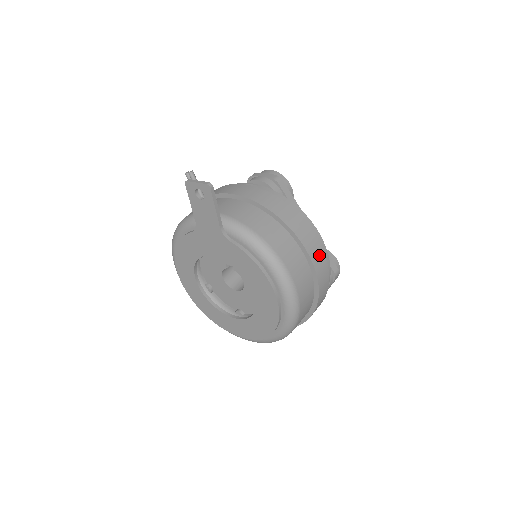
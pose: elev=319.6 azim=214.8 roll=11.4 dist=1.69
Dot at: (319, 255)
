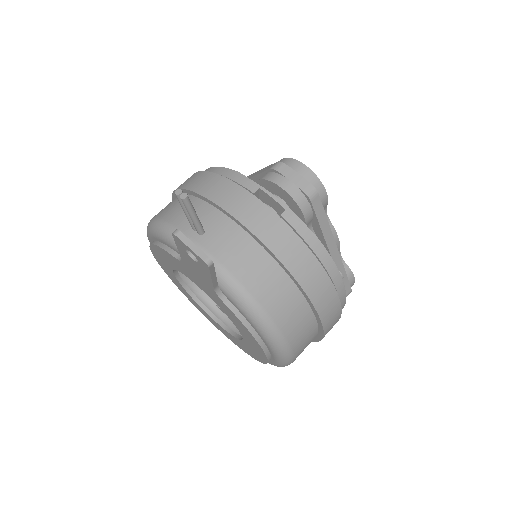
Dot at: (334, 315)
